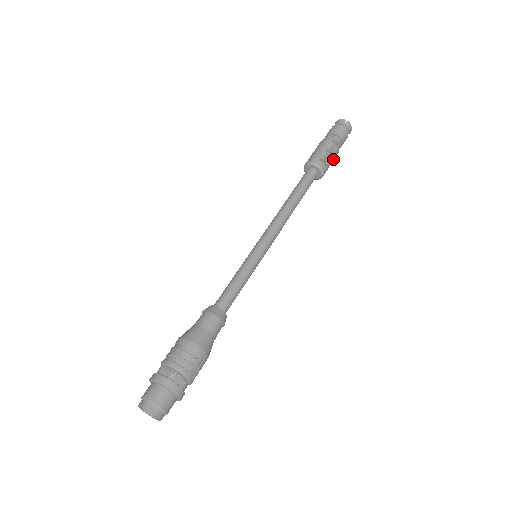
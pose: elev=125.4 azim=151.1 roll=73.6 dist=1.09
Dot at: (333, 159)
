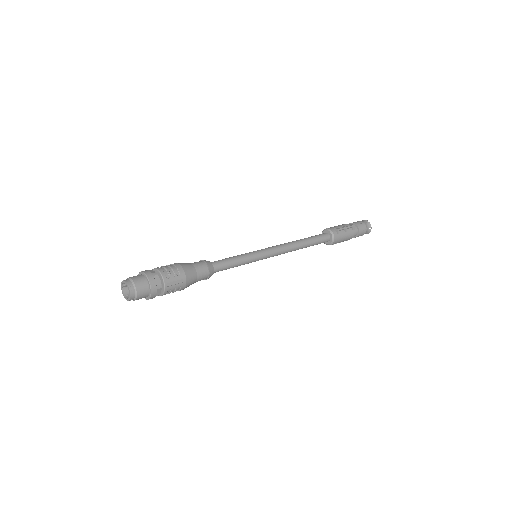
Dot at: (347, 237)
